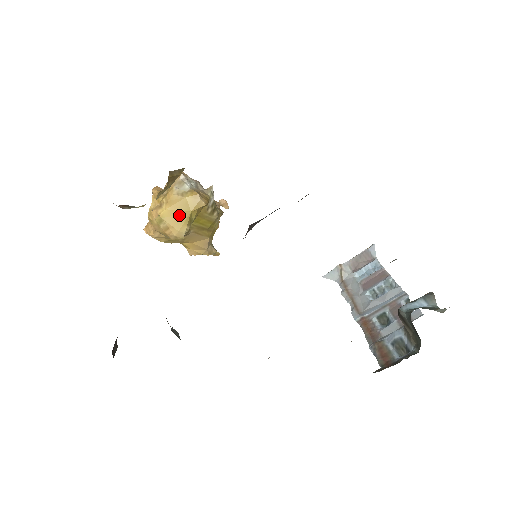
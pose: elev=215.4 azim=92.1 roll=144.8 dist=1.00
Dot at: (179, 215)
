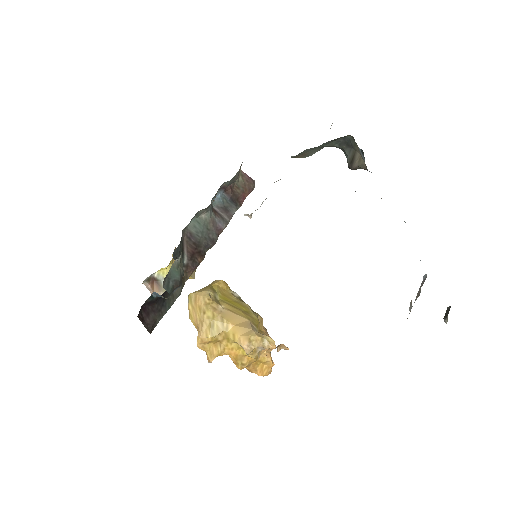
Dot at: (203, 289)
